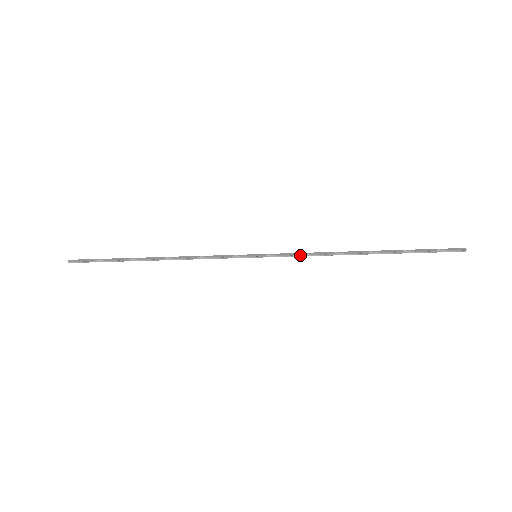
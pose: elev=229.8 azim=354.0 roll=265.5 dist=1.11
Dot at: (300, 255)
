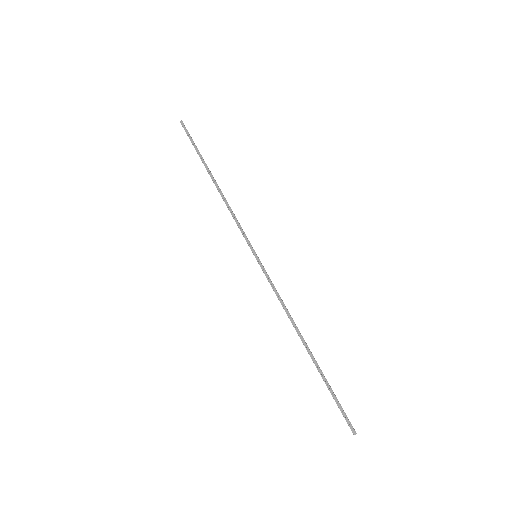
Dot at: (275, 291)
